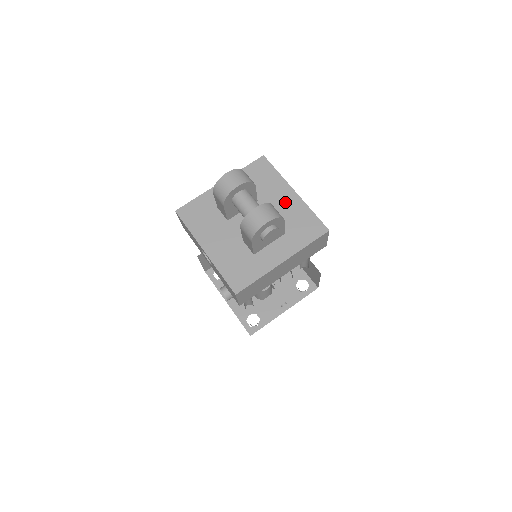
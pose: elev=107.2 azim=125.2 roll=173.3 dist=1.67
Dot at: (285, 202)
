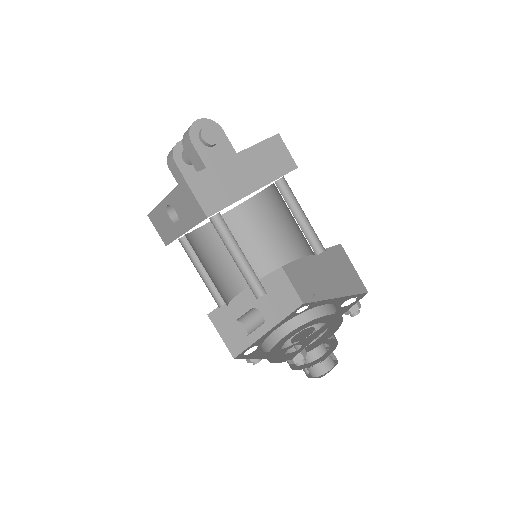
Dot at: occluded
